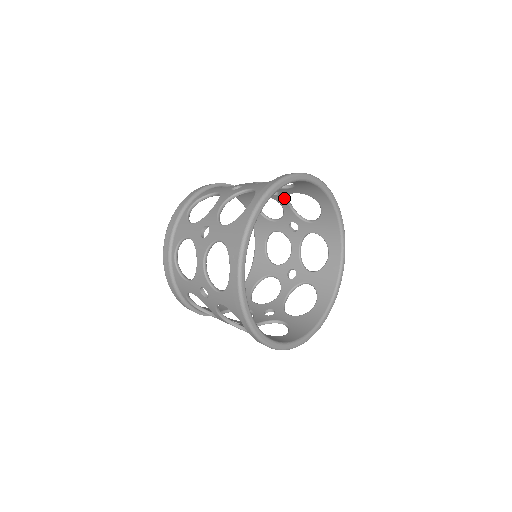
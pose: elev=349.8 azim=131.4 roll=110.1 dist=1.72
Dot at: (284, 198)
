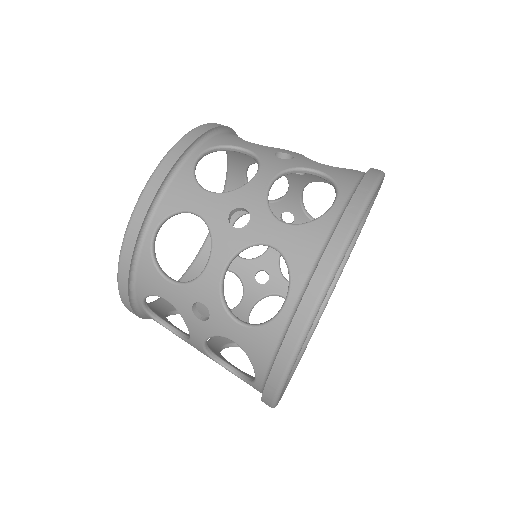
Dot at: occluded
